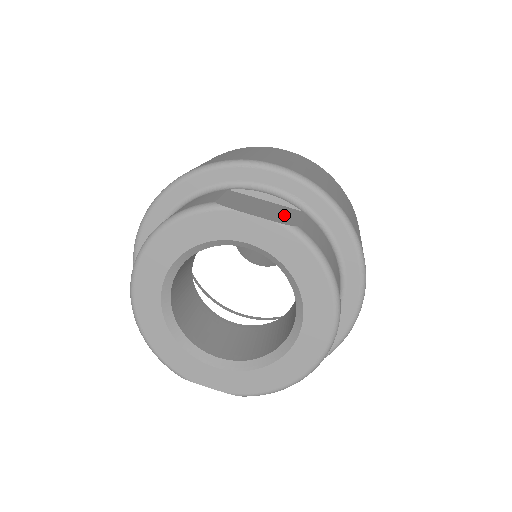
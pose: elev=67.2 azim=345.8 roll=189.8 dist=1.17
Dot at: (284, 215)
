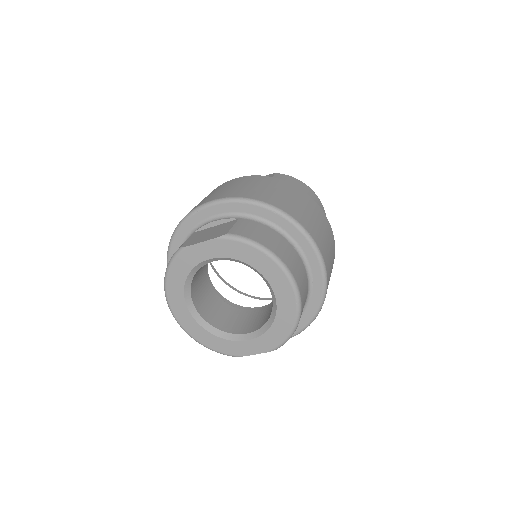
Dot at: (223, 230)
